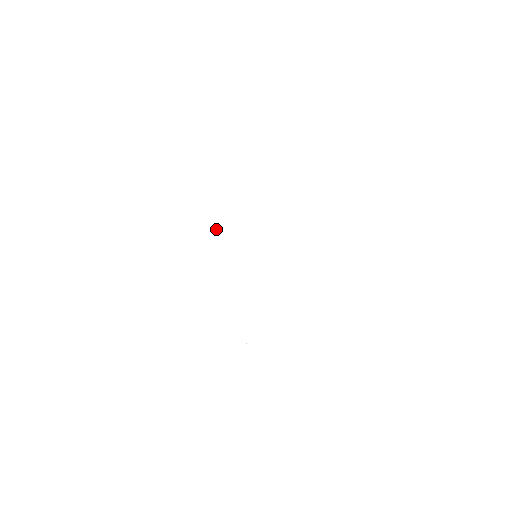
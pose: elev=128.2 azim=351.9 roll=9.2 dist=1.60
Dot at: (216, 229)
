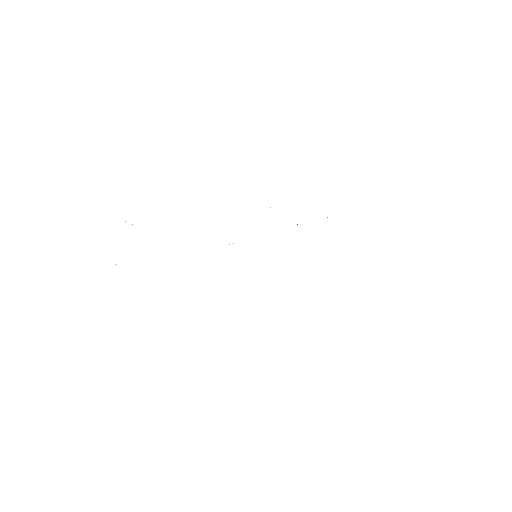
Dot at: occluded
